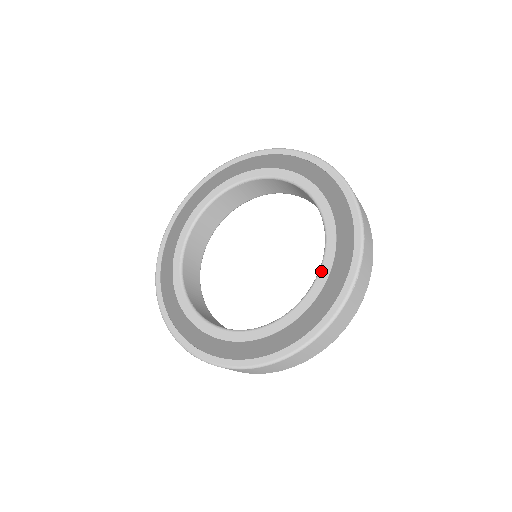
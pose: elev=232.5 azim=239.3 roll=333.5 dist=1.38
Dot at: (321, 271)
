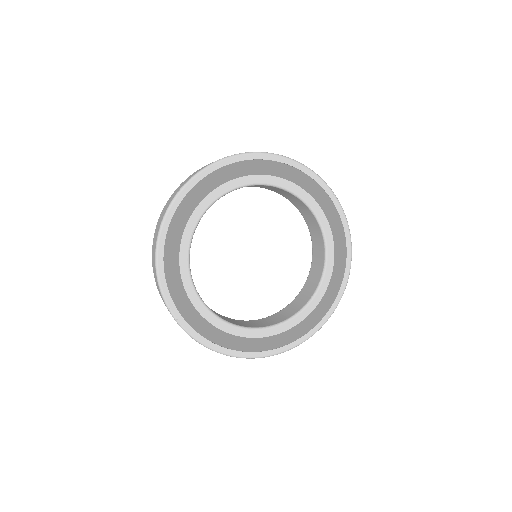
Dot at: (309, 306)
